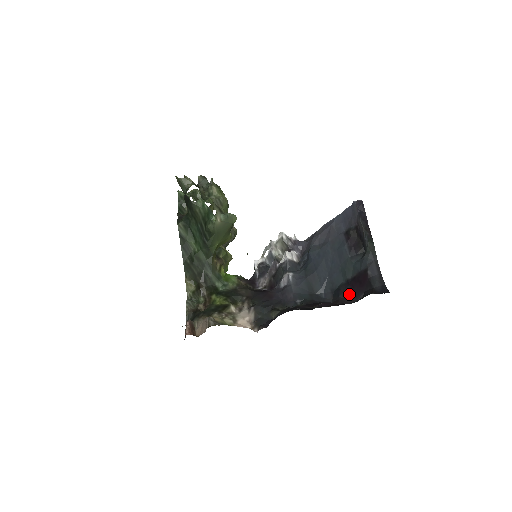
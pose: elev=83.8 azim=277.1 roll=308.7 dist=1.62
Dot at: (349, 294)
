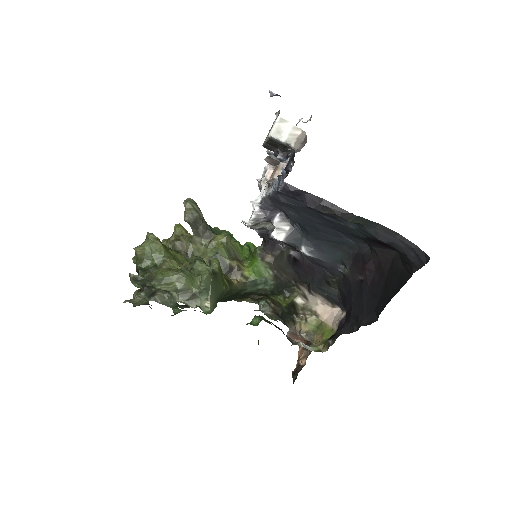
Dot at: (381, 247)
